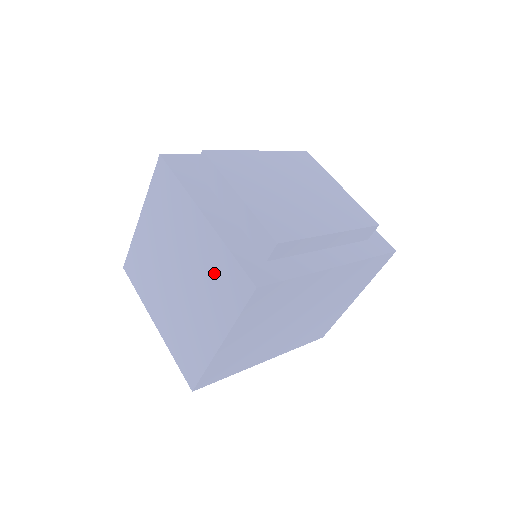
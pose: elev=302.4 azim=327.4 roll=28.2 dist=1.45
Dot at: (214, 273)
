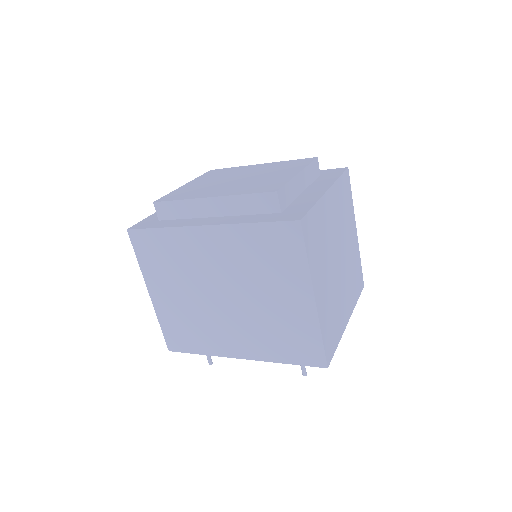
Dot at: occluded
